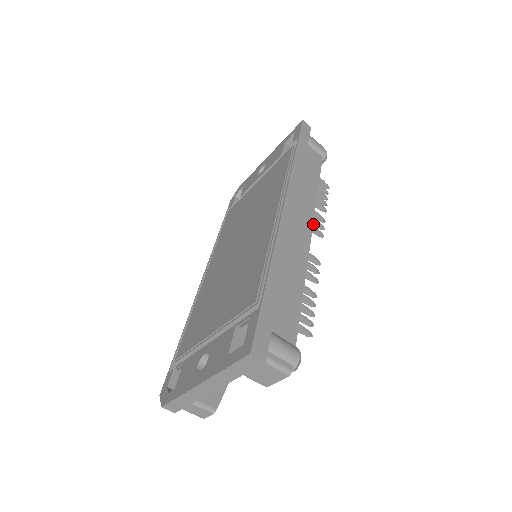
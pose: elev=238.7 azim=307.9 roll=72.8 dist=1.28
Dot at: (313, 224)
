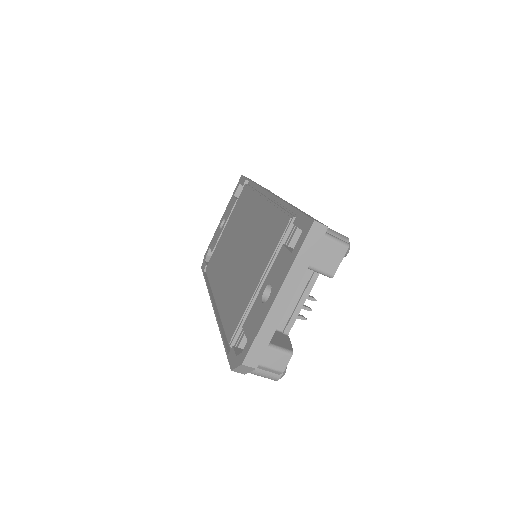
Dot at: occluded
